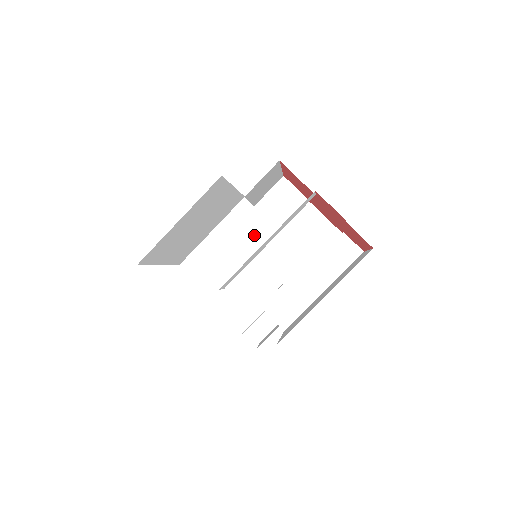
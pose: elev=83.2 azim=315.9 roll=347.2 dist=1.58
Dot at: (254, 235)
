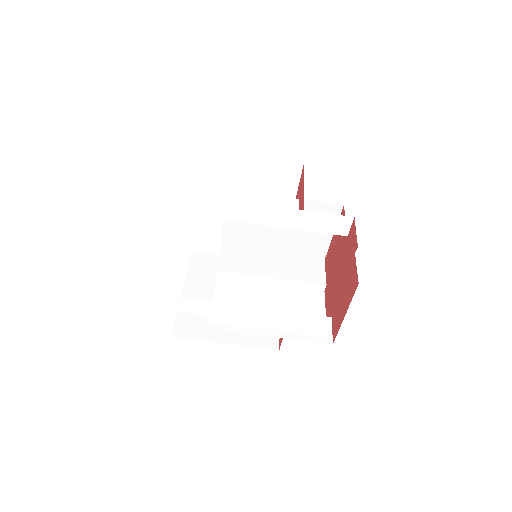
Dot at: occluded
